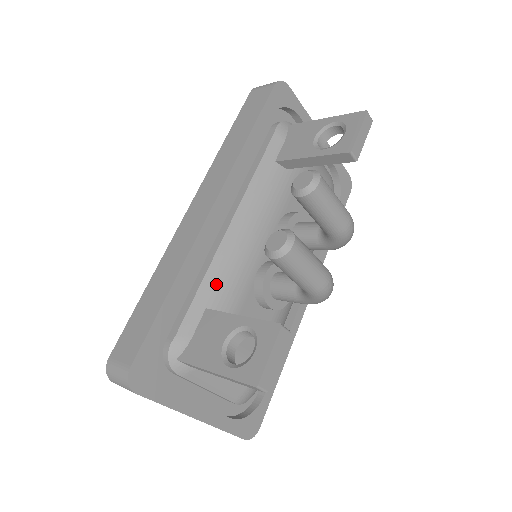
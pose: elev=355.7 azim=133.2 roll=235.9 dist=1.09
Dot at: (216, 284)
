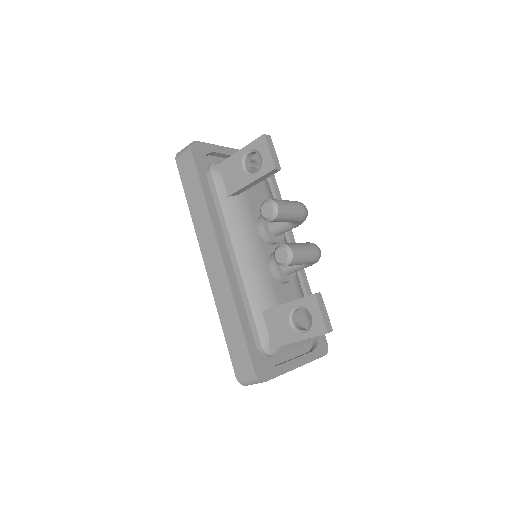
Dot at: (256, 294)
